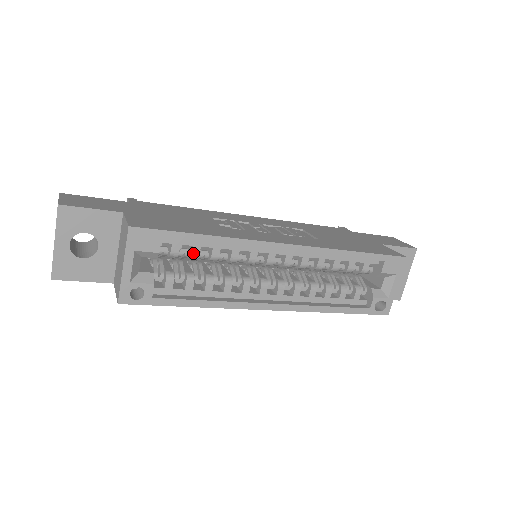
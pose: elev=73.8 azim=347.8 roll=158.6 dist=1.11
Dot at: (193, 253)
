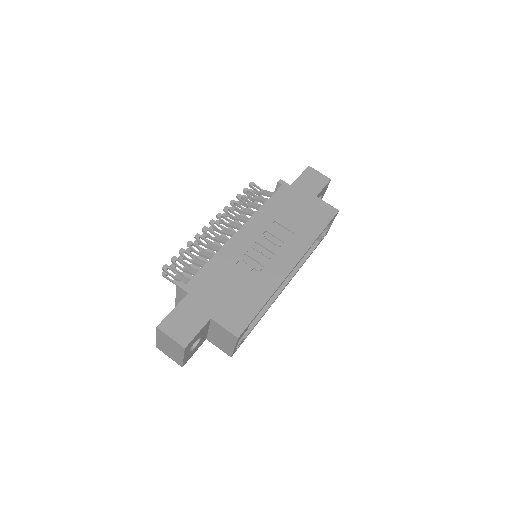
Dot at: occluded
